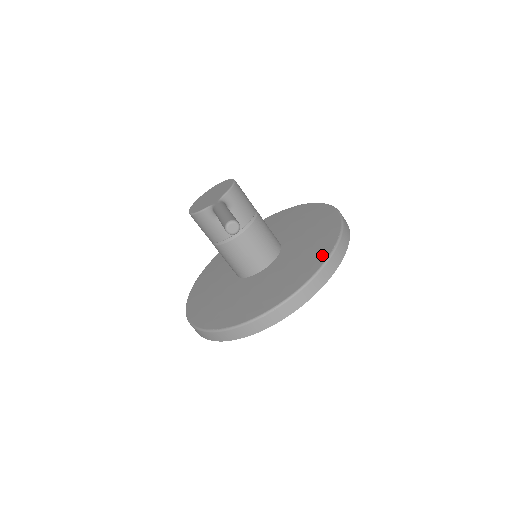
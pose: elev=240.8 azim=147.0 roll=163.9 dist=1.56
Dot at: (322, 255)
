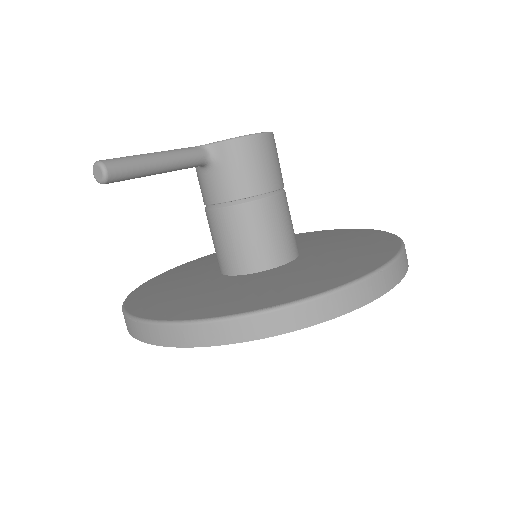
Dot at: (243, 306)
